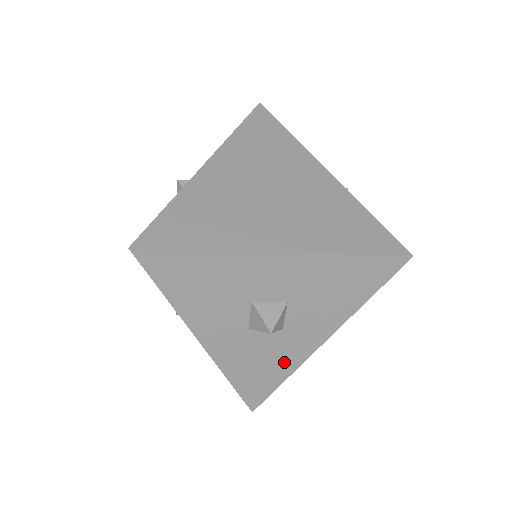
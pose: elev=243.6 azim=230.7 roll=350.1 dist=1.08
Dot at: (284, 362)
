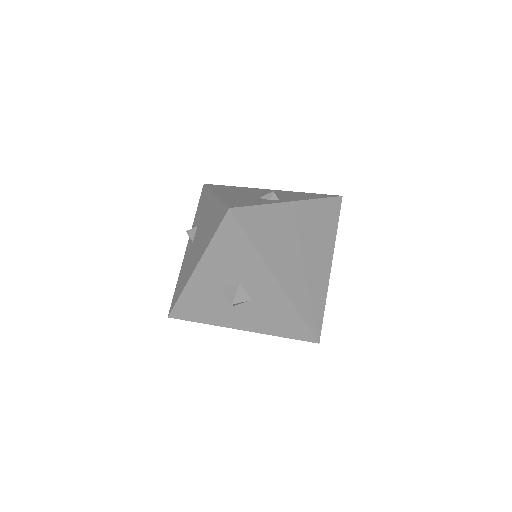
Dot at: (214, 317)
